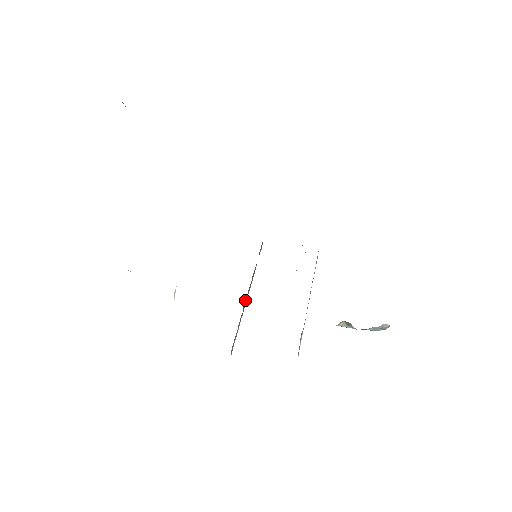
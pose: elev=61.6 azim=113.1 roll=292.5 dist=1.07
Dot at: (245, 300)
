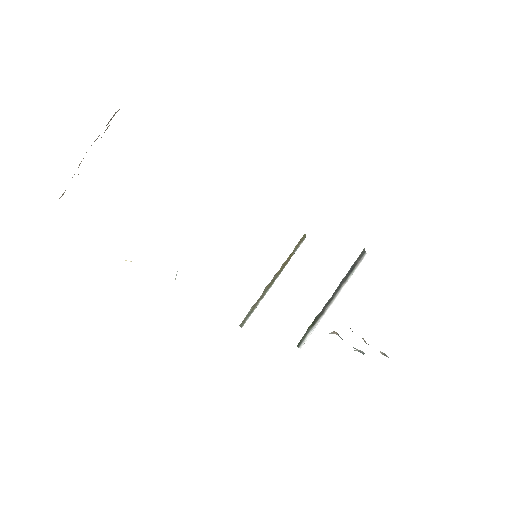
Dot at: (268, 286)
